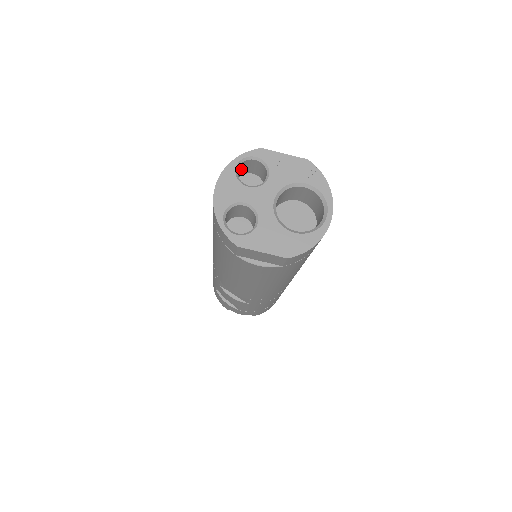
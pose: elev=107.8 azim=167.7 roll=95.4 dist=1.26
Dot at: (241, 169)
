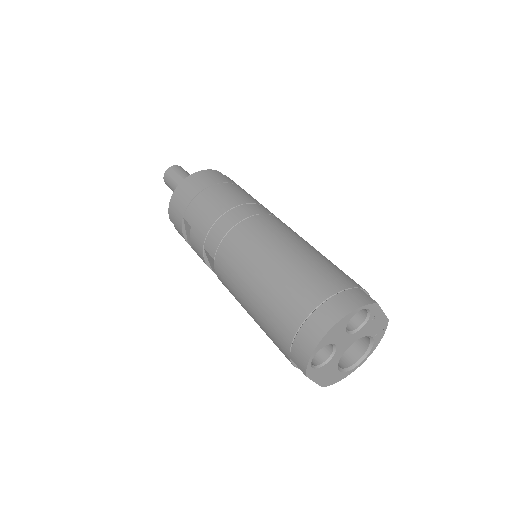
Dot at: occluded
